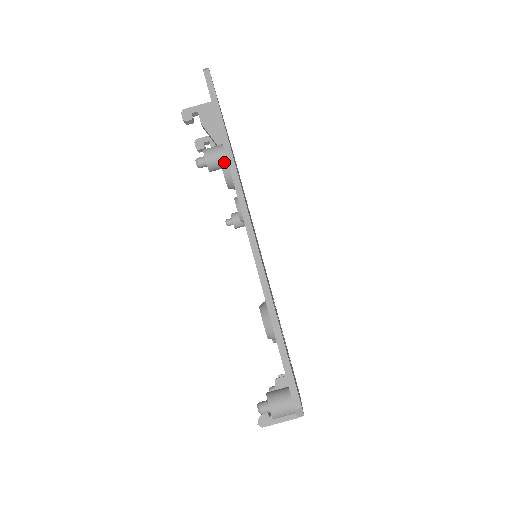
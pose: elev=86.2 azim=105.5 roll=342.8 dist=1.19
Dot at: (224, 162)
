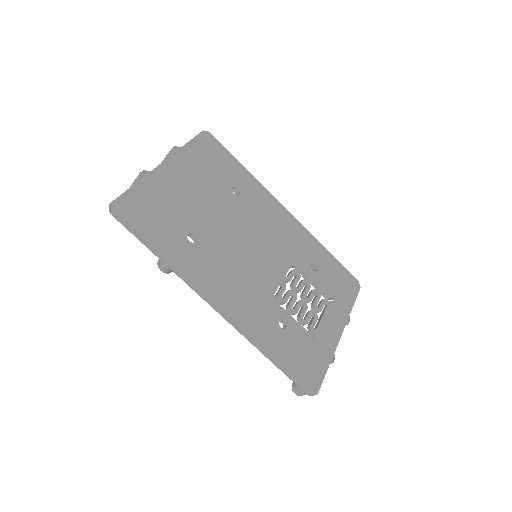
Dot at: occluded
